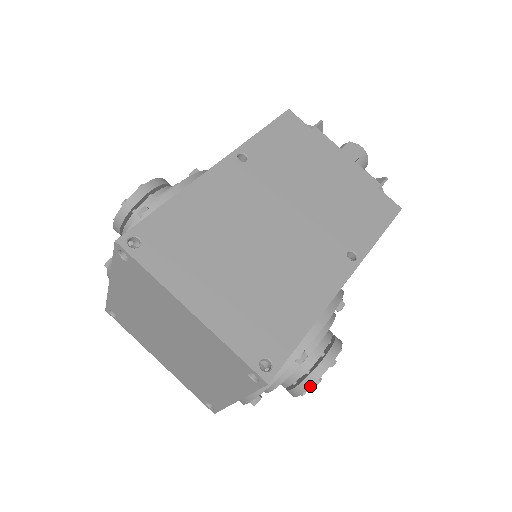
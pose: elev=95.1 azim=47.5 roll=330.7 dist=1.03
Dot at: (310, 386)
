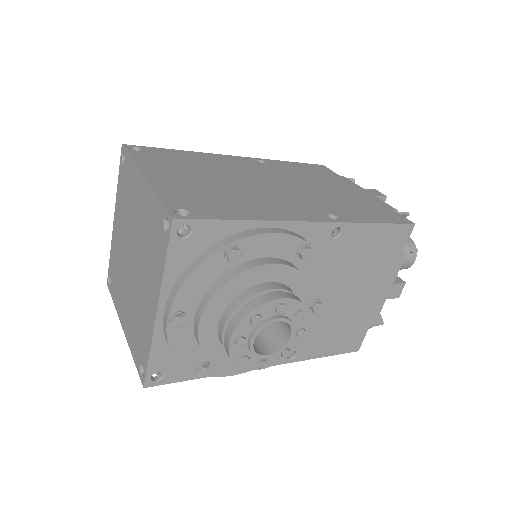
Dot at: (243, 317)
